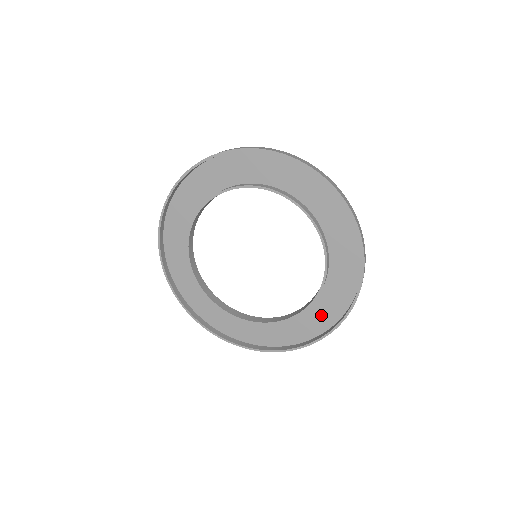
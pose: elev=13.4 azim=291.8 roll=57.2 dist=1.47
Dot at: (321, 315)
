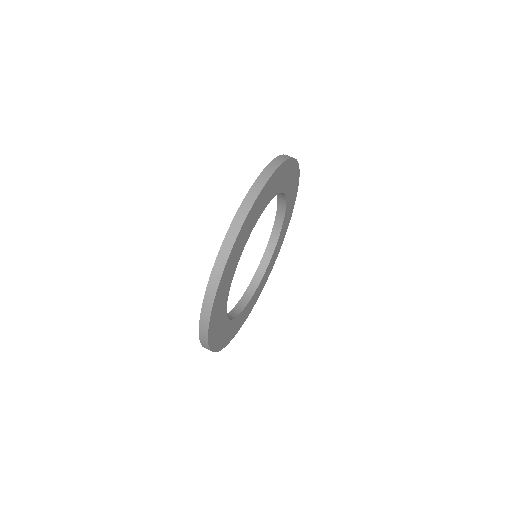
Dot at: occluded
